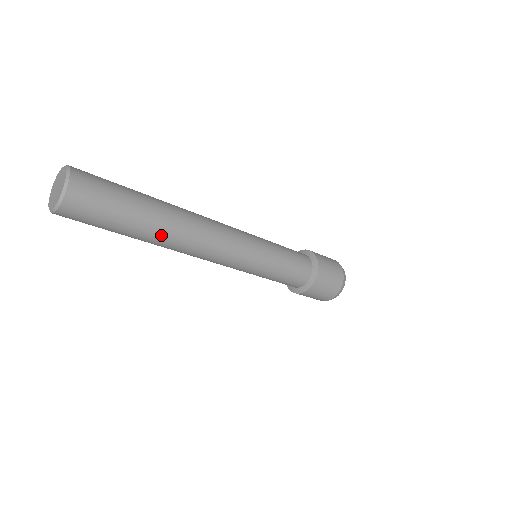
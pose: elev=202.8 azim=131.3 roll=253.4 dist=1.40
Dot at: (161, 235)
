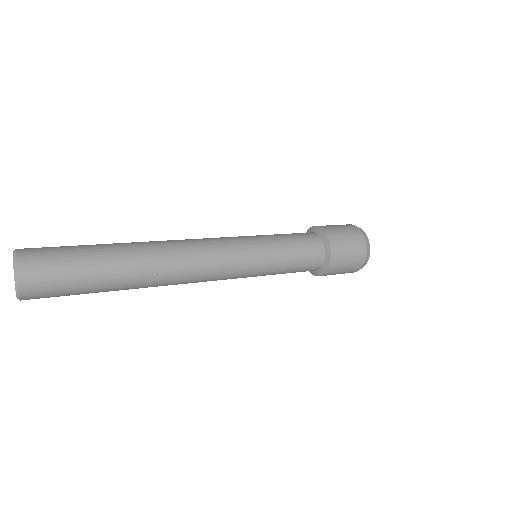
Dot at: occluded
